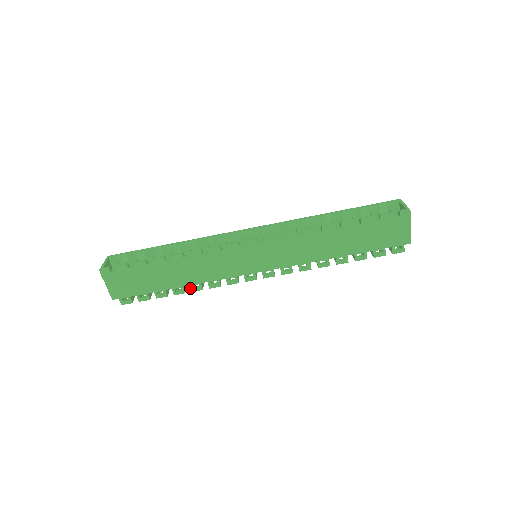
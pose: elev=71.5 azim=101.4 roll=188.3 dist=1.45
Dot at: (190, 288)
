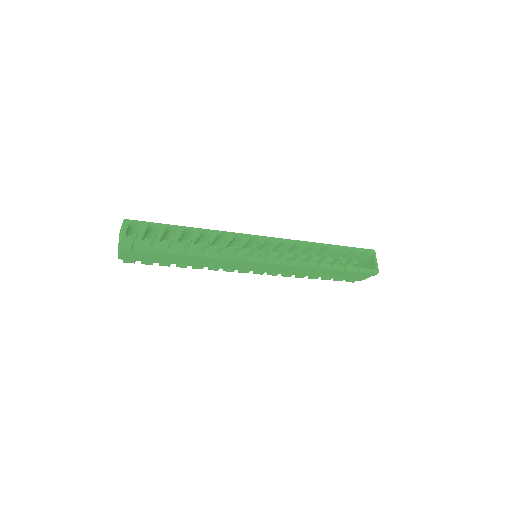
Dot at: (193, 267)
